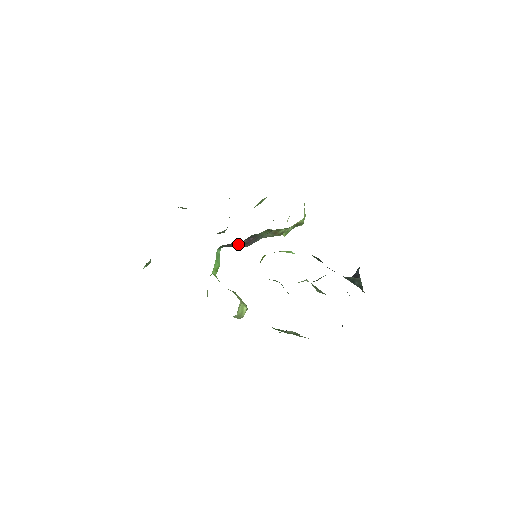
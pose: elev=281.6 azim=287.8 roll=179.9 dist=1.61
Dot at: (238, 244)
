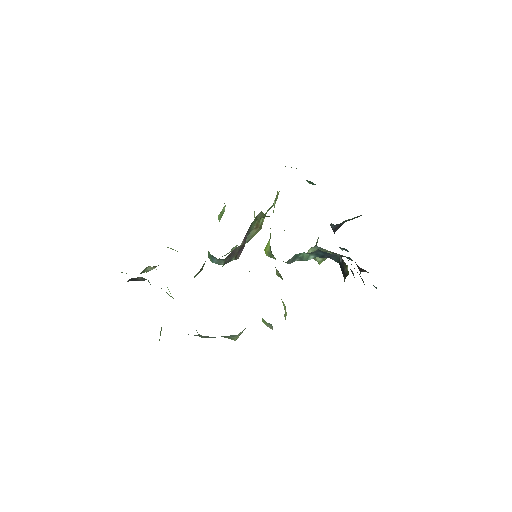
Dot at: (234, 254)
